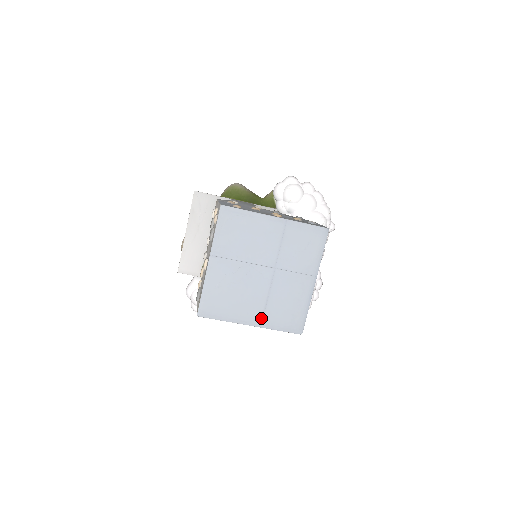
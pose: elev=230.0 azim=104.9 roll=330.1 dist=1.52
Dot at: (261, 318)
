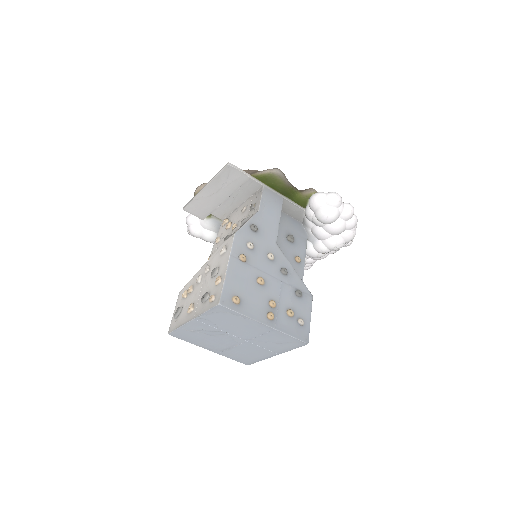
Dot at: (220, 351)
